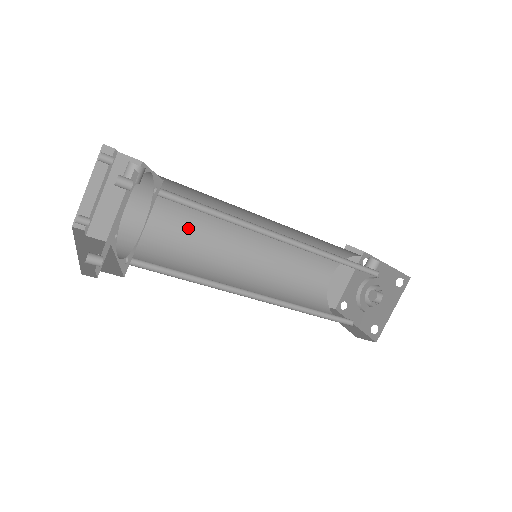
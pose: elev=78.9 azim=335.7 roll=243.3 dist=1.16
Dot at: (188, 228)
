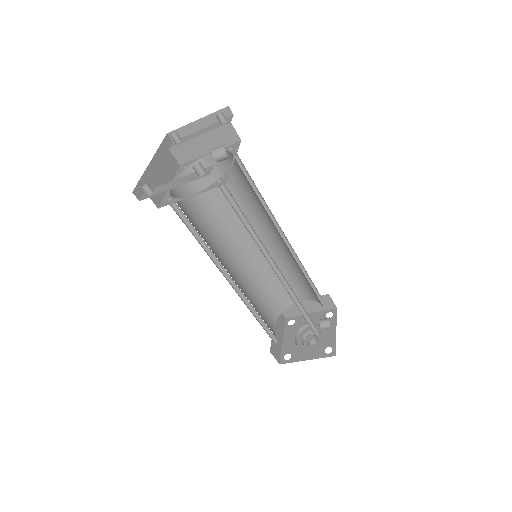
Dot at: (235, 199)
